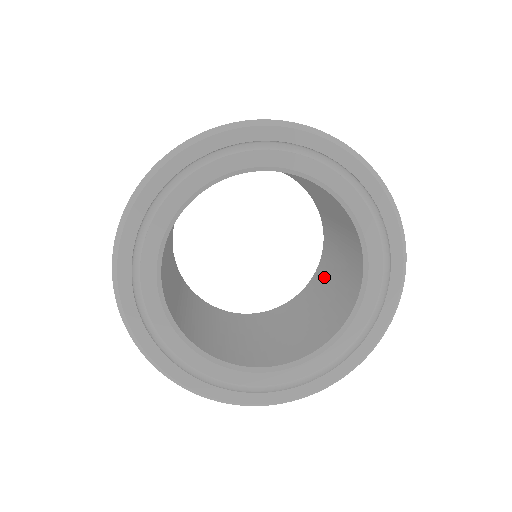
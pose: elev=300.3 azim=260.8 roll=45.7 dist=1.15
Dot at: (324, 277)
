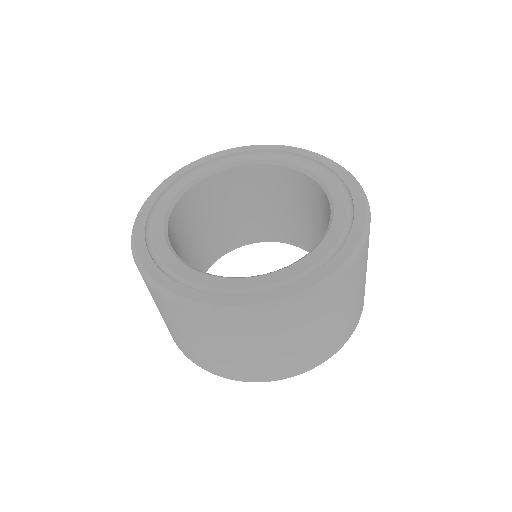
Dot at: occluded
